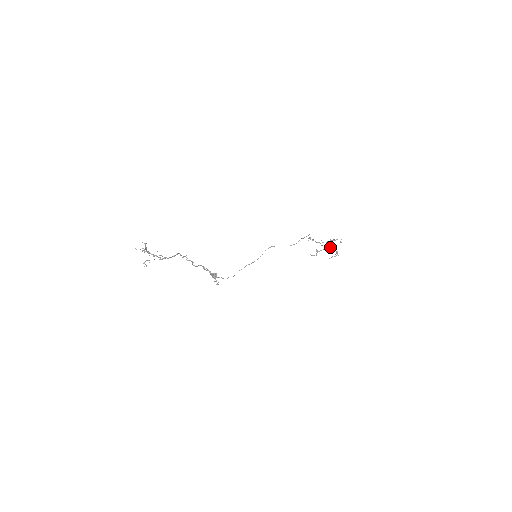
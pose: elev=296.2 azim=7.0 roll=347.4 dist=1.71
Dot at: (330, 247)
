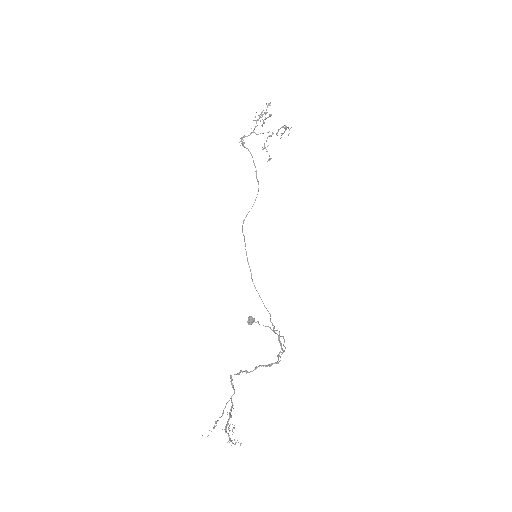
Dot at: occluded
